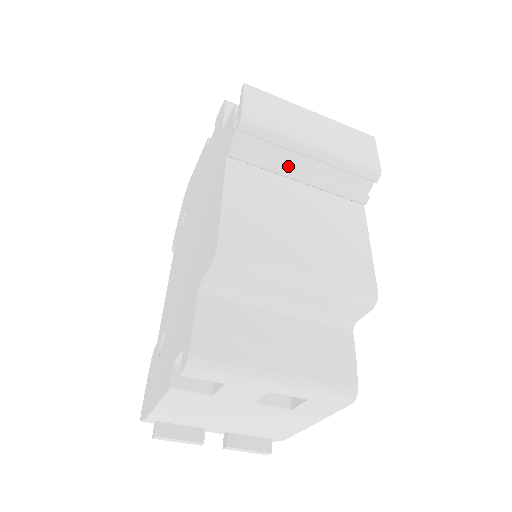
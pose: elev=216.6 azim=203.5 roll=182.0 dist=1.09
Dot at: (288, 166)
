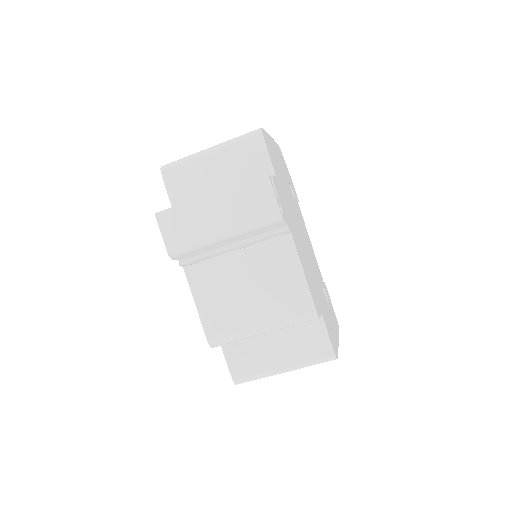
Dot at: (220, 247)
